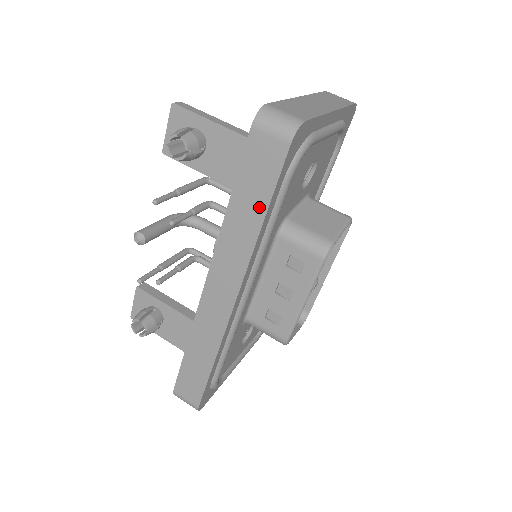
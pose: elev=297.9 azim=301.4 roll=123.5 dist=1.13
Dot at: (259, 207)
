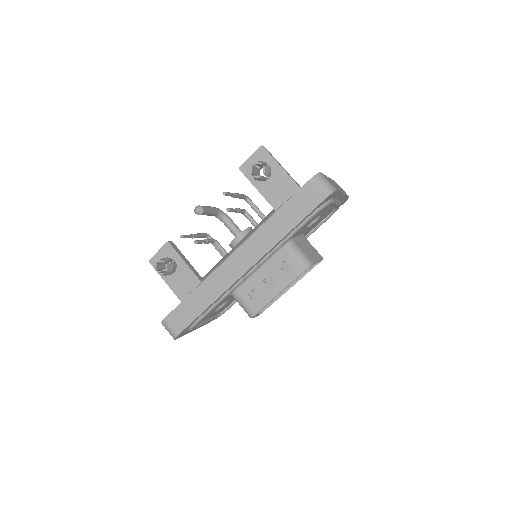
Dot at: (292, 222)
